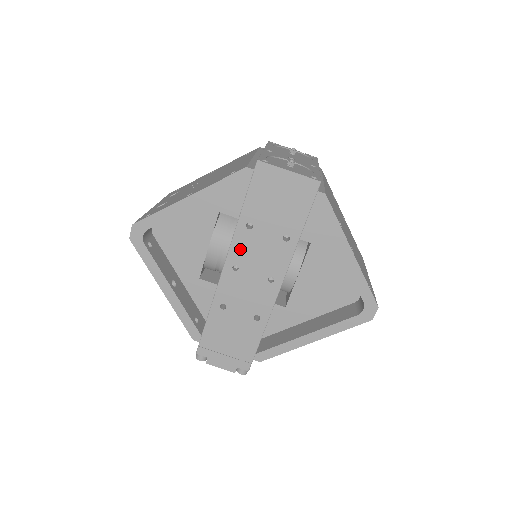
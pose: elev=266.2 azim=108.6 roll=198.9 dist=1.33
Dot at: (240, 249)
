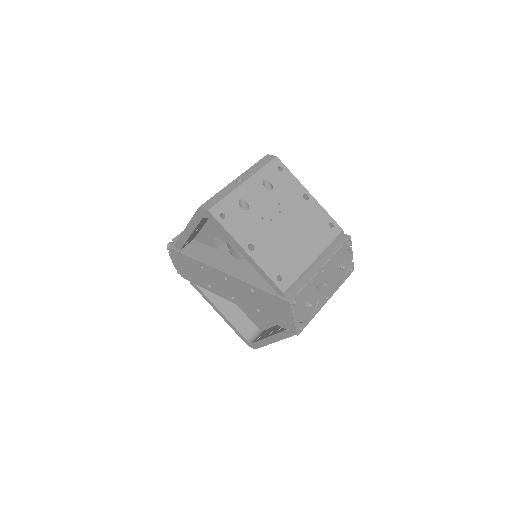
Dot at: (237, 283)
